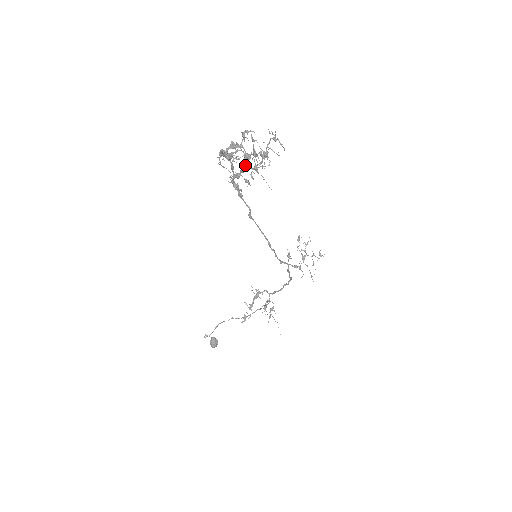
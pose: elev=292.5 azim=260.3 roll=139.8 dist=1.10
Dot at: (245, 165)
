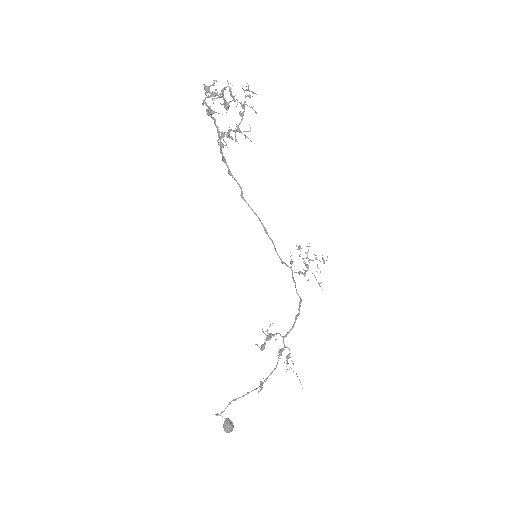
Dot at: (229, 130)
